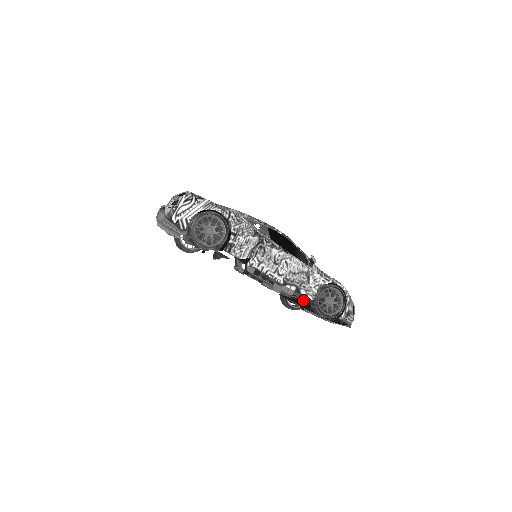
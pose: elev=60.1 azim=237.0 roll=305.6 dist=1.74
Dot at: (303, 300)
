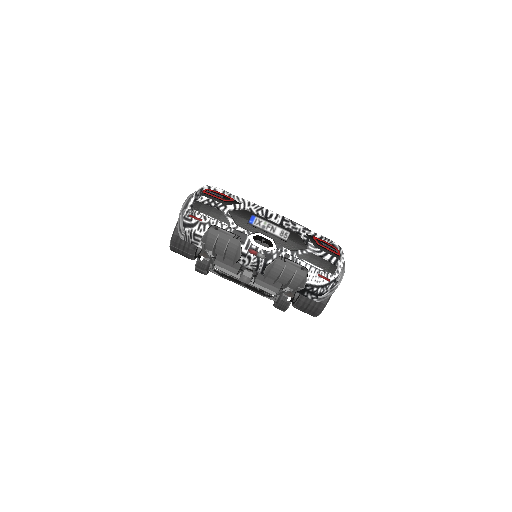
Dot at: occluded
